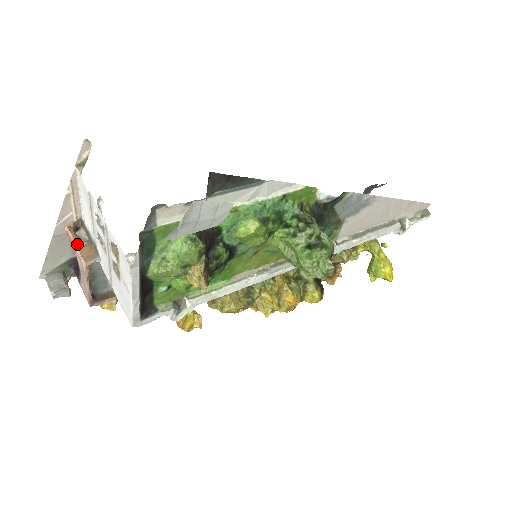
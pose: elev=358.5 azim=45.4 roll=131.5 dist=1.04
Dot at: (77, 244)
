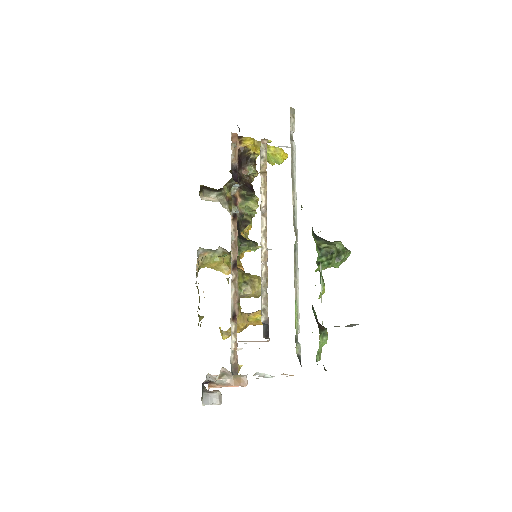
Dot at: (229, 386)
